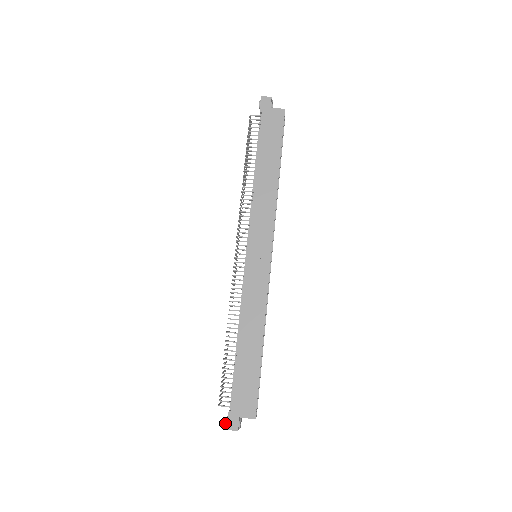
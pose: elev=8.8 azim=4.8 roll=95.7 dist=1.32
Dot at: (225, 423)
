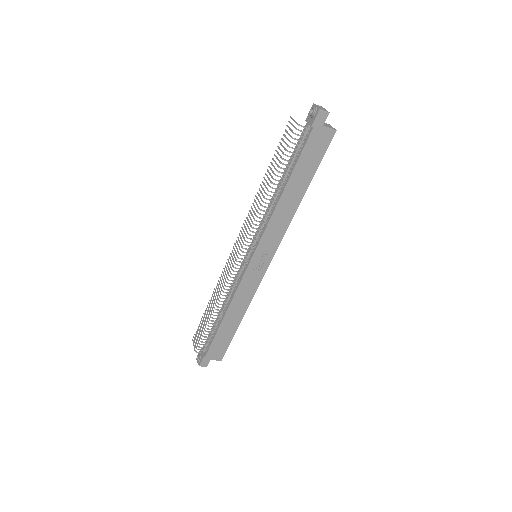
Dot at: (198, 361)
